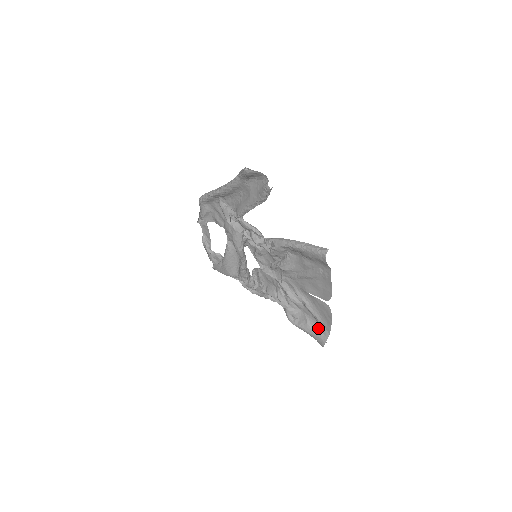
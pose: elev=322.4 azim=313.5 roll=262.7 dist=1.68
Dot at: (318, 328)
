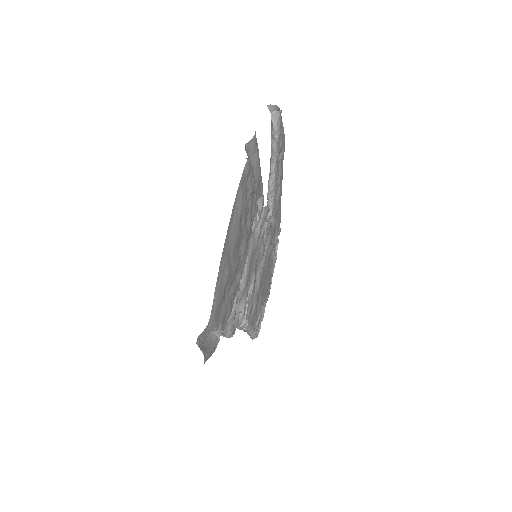
Dot at: occluded
